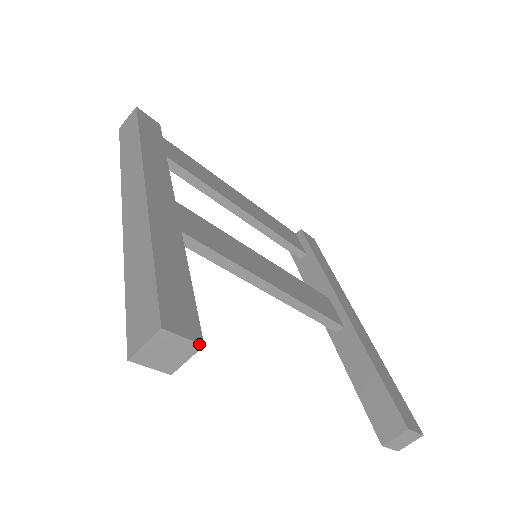
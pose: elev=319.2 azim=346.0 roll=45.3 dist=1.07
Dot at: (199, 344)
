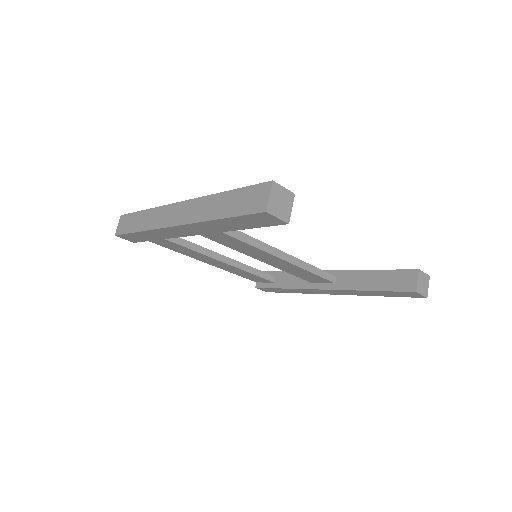
Dot at: (292, 193)
